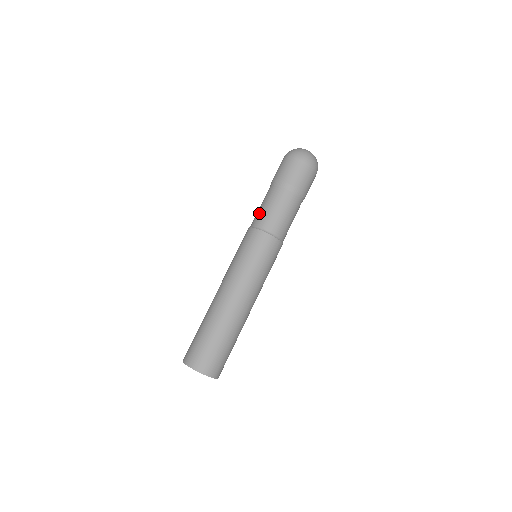
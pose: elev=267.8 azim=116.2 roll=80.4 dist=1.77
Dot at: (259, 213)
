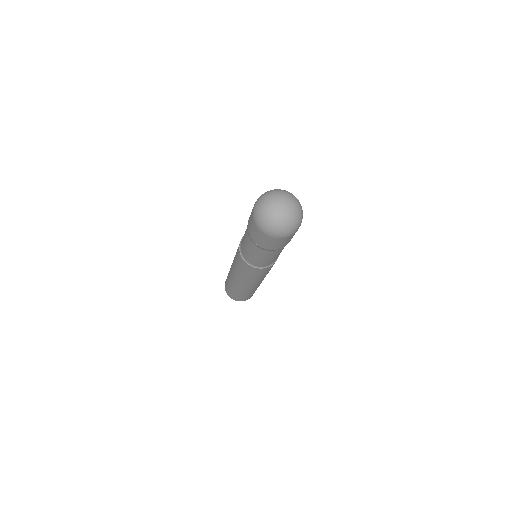
Dot at: (244, 251)
